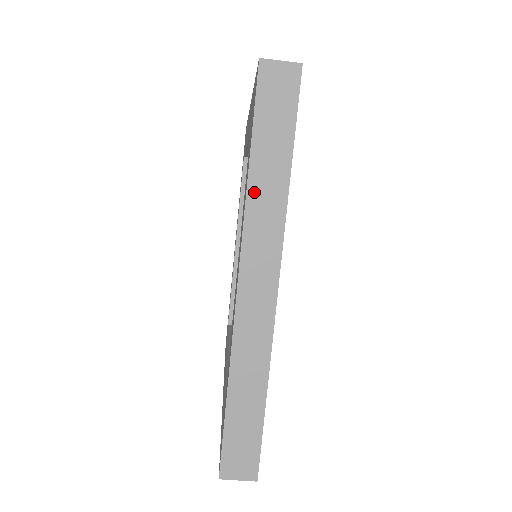
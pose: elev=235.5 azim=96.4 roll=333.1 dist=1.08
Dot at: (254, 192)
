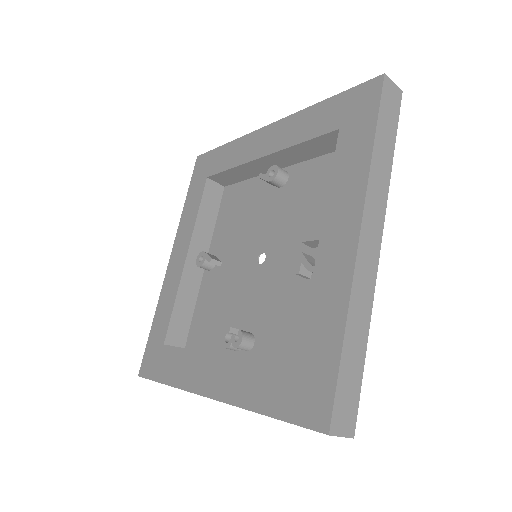
Dot at: (375, 165)
